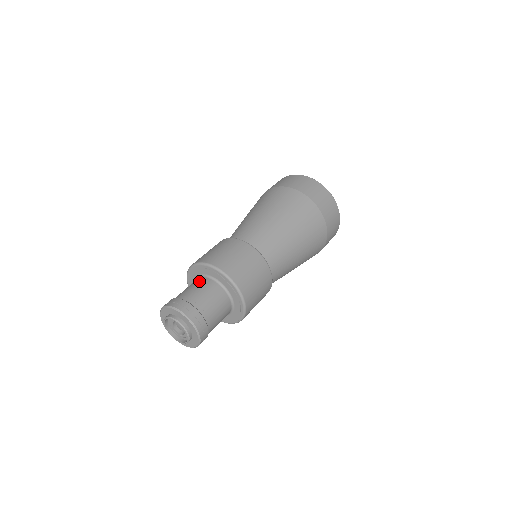
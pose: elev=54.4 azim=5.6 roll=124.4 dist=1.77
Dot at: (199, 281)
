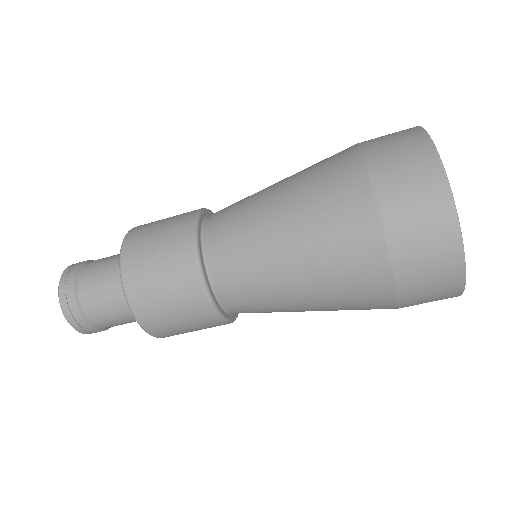
Dot at: (116, 272)
